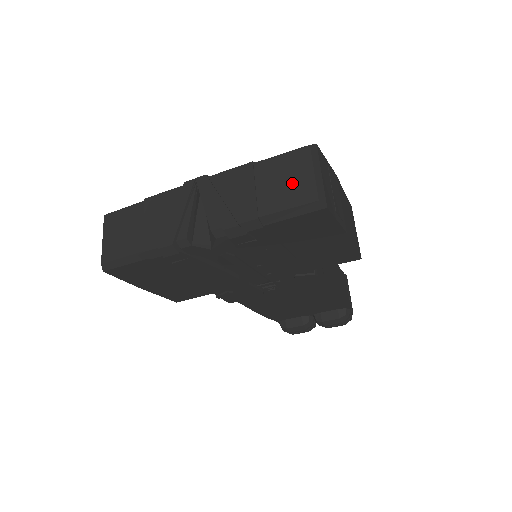
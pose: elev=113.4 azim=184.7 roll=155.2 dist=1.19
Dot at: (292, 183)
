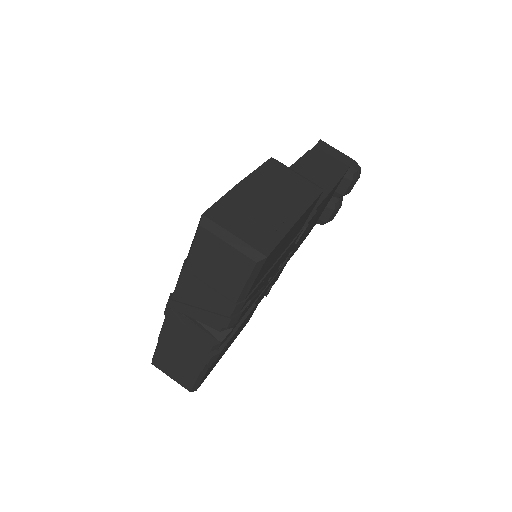
Dot at: (225, 264)
